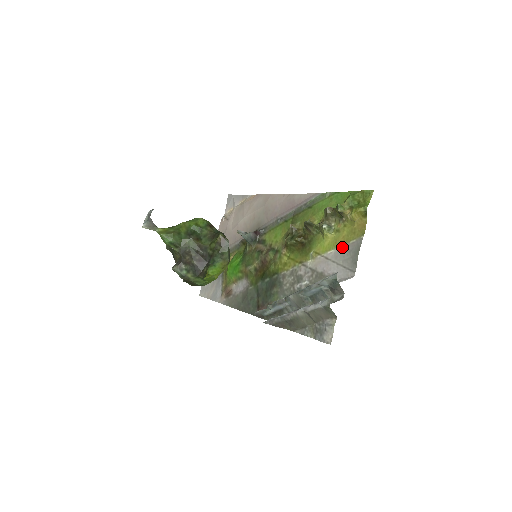
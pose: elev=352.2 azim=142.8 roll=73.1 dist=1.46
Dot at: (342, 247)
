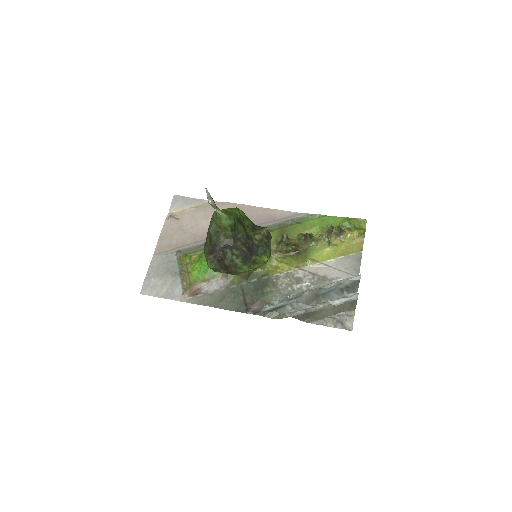
Dot at: (343, 258)
